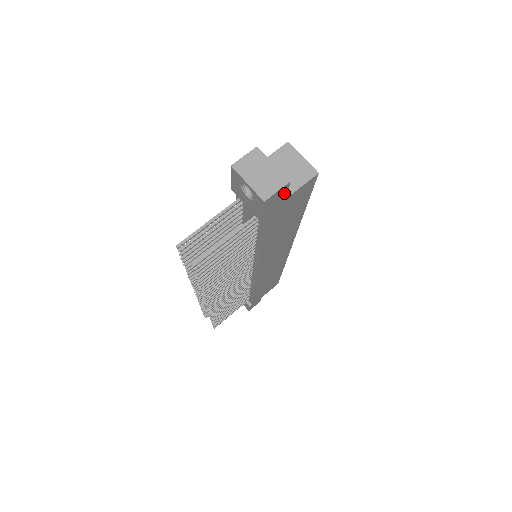
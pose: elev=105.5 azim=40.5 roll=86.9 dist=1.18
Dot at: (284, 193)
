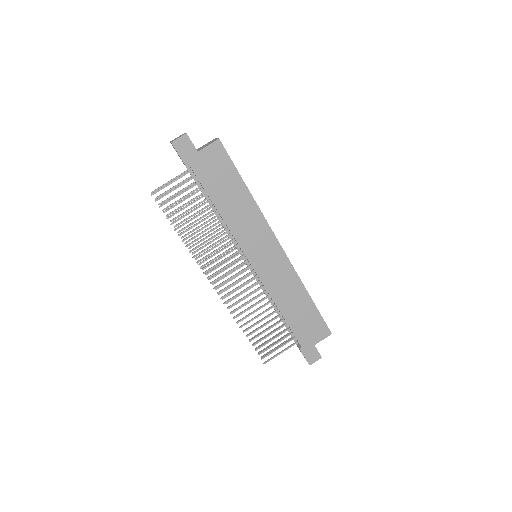
Dot at: (190, 144)
